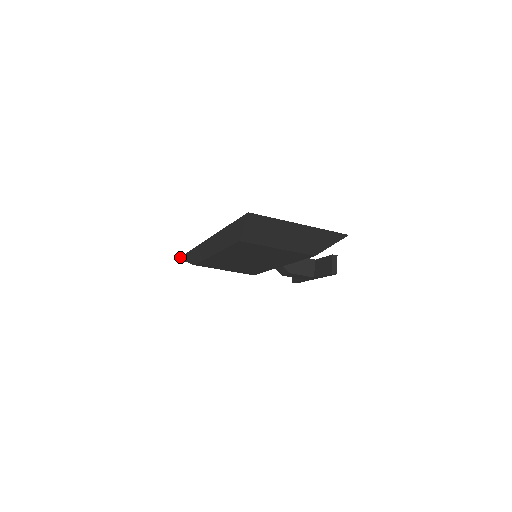
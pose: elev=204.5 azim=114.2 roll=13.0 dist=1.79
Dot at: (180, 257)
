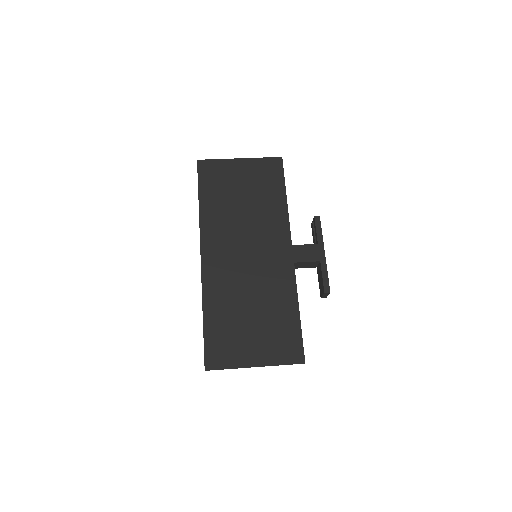
Dot at: (197, 169)
